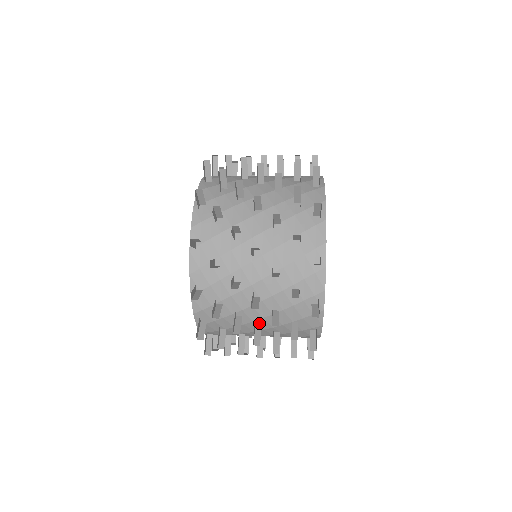
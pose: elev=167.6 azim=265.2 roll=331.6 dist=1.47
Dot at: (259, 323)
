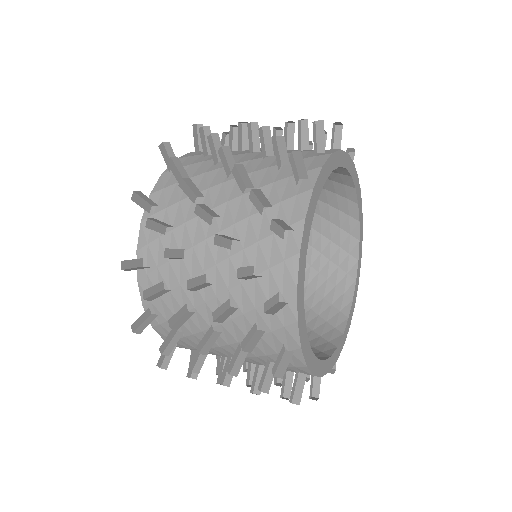
Dot at: (211, 278)
